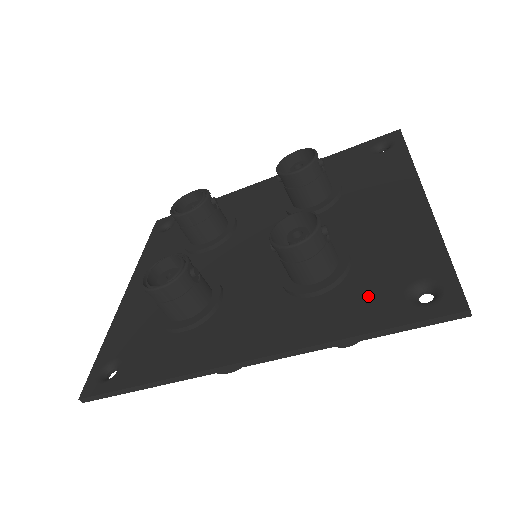
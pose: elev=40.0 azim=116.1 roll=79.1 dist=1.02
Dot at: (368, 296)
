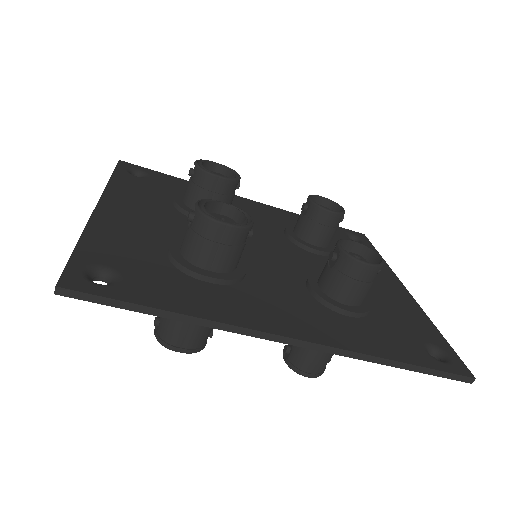
Dot at: (395, 336)
